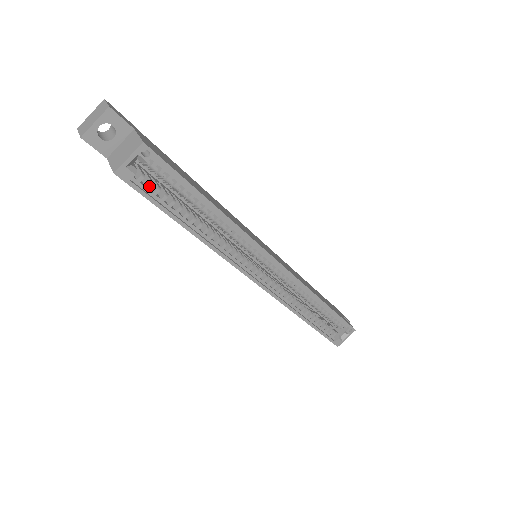
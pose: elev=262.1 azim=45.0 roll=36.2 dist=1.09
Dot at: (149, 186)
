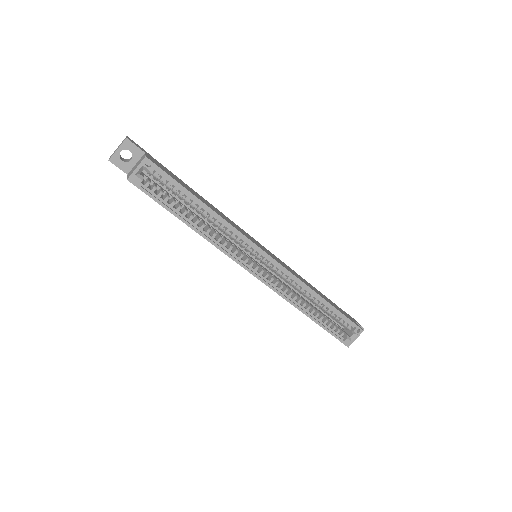
Dot at: (154, 190)
